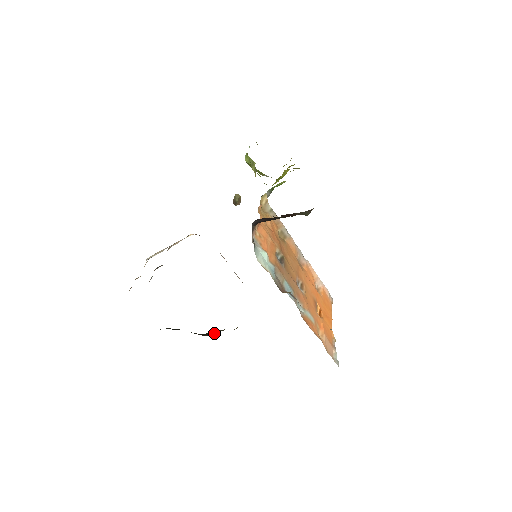
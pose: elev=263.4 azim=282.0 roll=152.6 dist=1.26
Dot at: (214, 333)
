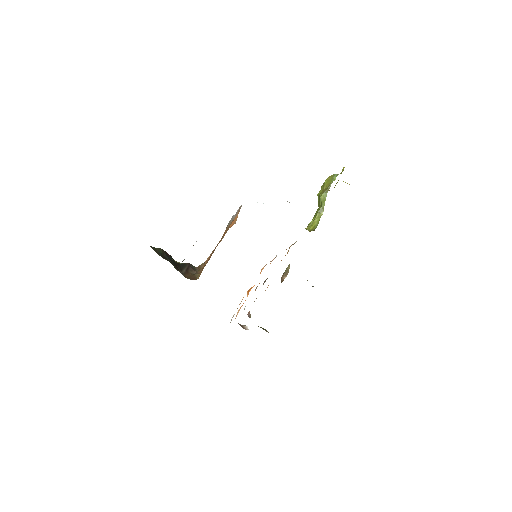
Dot at: (187, 272)
